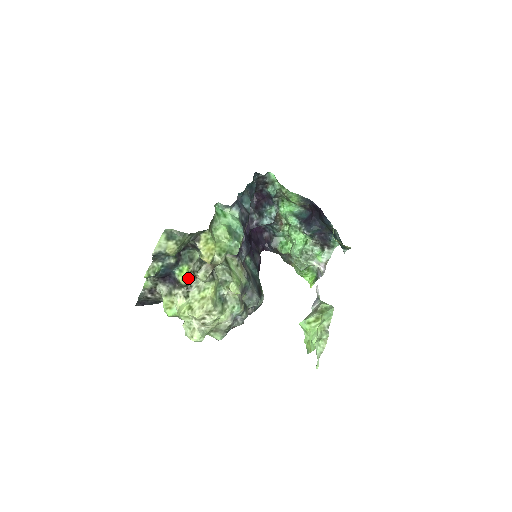
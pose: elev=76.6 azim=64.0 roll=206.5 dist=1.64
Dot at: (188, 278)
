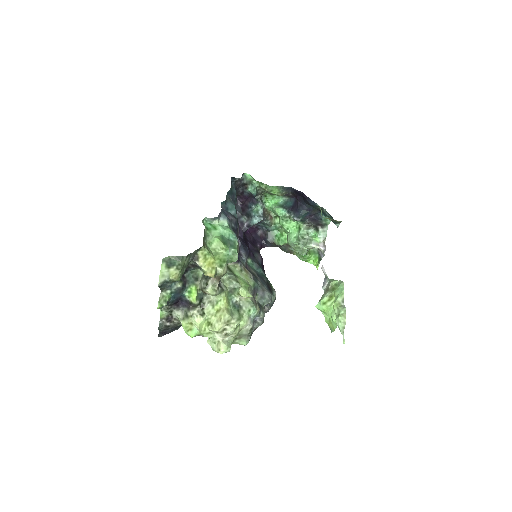
Dot at: (199, 297)
